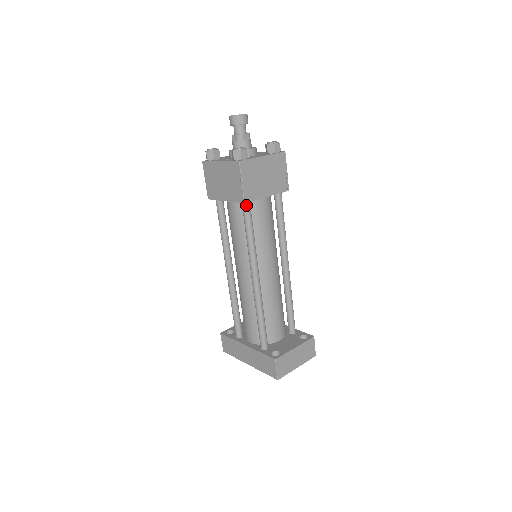
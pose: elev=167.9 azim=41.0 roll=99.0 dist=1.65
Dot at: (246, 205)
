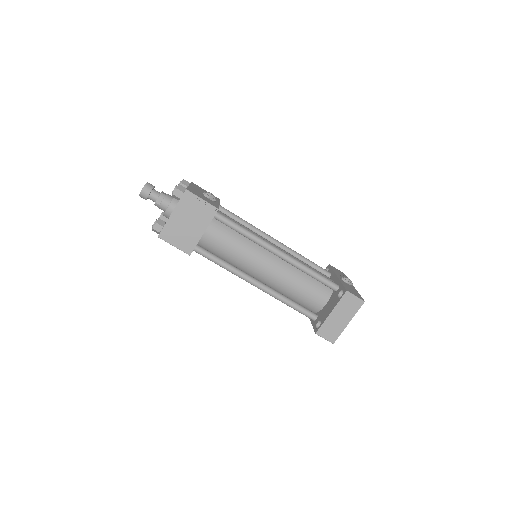
Dot at: (196, 251)
